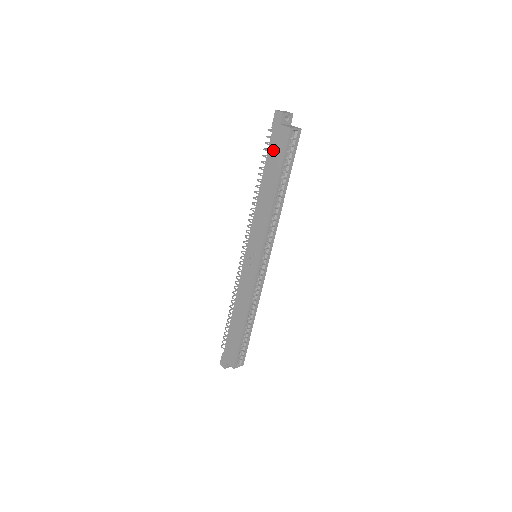
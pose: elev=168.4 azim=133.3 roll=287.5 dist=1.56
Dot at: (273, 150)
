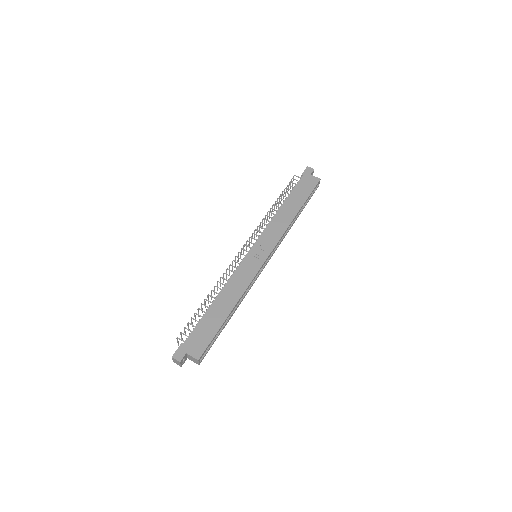
Dot at: (301, 186)
